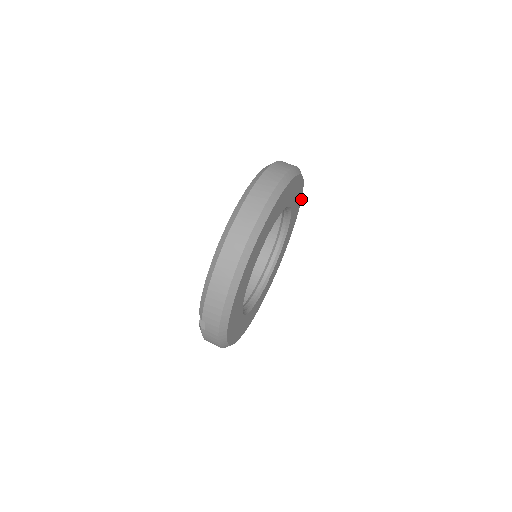
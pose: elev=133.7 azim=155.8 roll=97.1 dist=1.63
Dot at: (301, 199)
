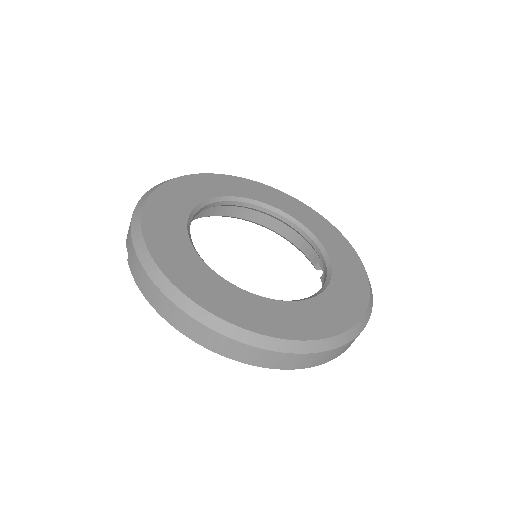
Dot at: (350, 244)
